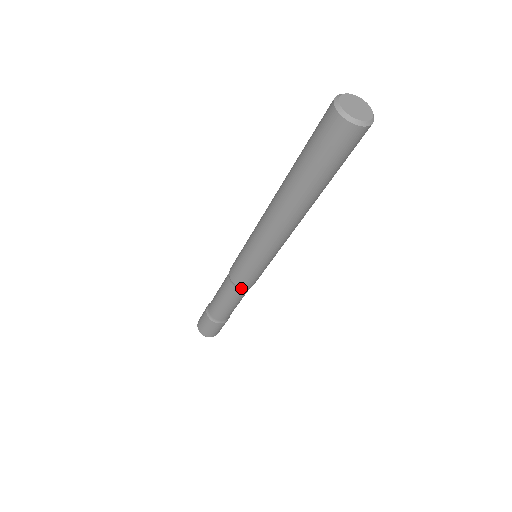
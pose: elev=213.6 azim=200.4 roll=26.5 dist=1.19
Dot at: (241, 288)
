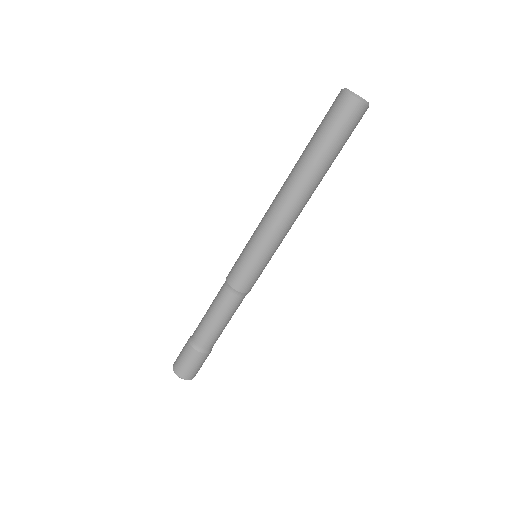
Dot at: (230, 288)
